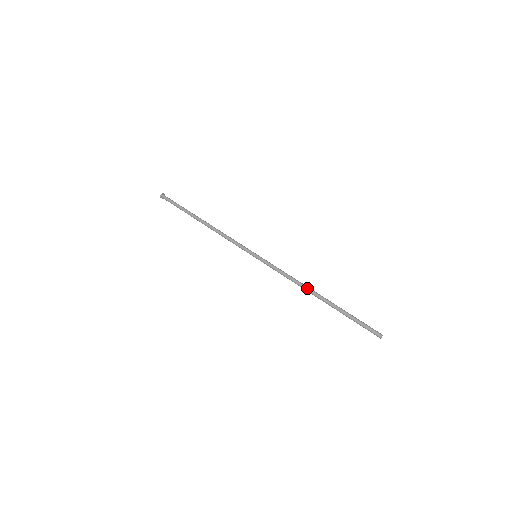
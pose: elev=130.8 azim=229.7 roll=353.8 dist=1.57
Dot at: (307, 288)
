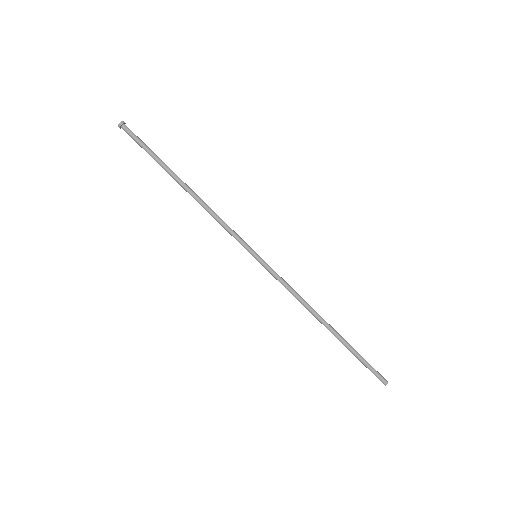
Dot at: (314, 315)
